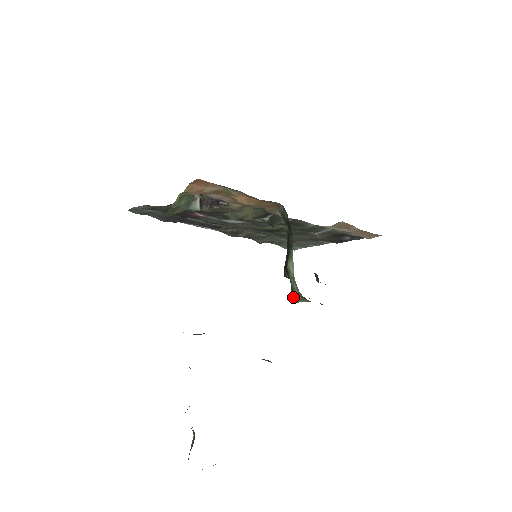
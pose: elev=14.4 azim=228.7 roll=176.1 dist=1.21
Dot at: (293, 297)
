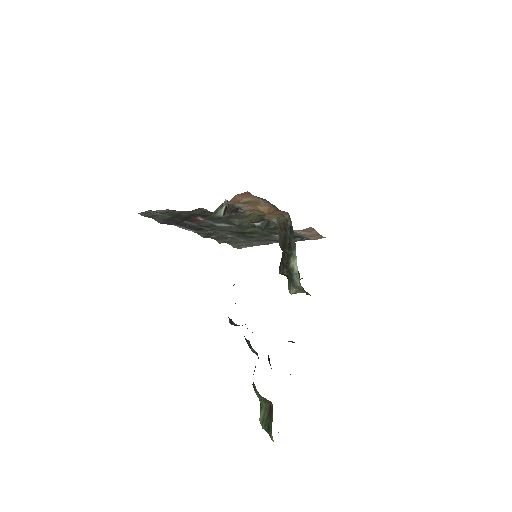
Dot at: (292, 290)
